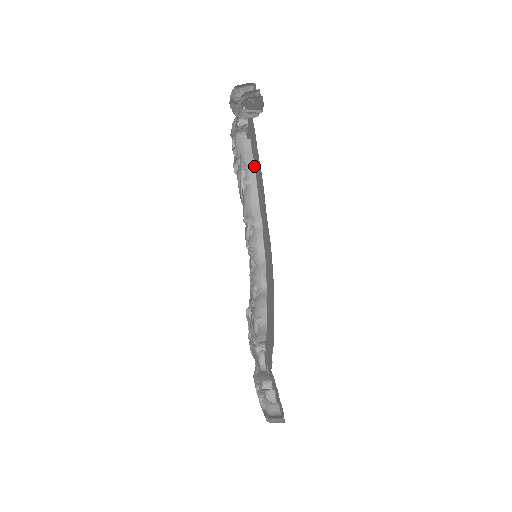
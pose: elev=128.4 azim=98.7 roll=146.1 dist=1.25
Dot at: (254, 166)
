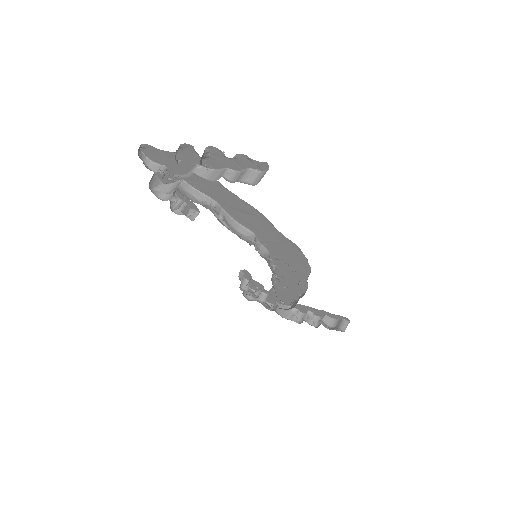
Dot at: (212, 200)
